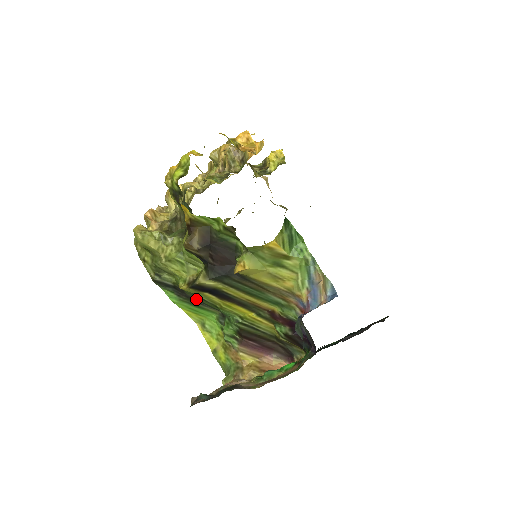
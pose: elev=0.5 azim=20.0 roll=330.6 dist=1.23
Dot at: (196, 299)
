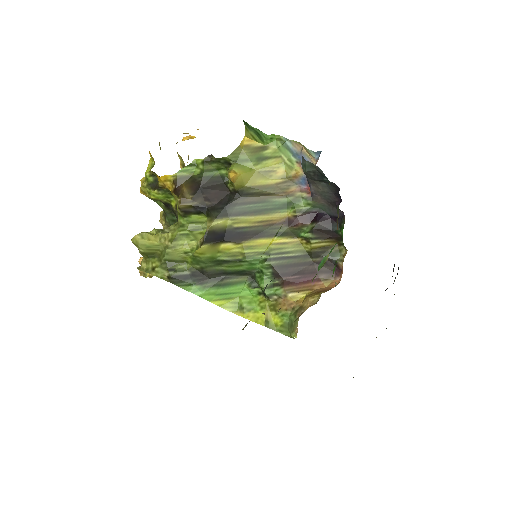
Dot at: (218, 273)
